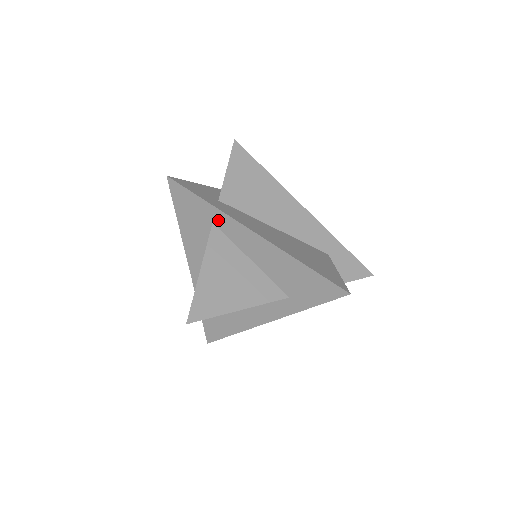
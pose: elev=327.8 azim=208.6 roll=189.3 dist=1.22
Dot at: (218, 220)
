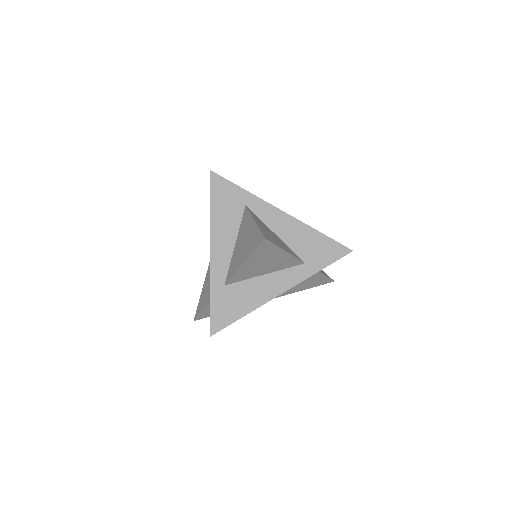
Dot at: (251, 203)
